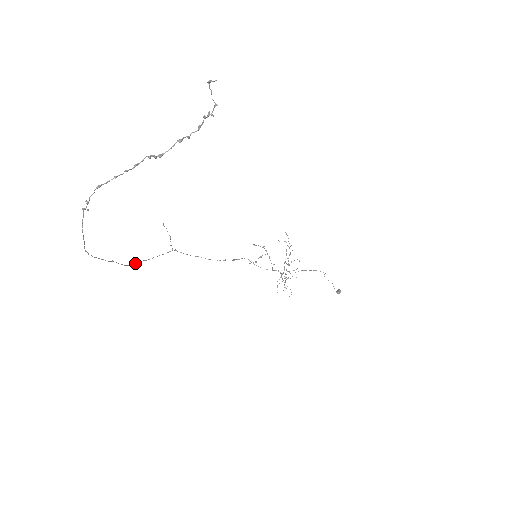
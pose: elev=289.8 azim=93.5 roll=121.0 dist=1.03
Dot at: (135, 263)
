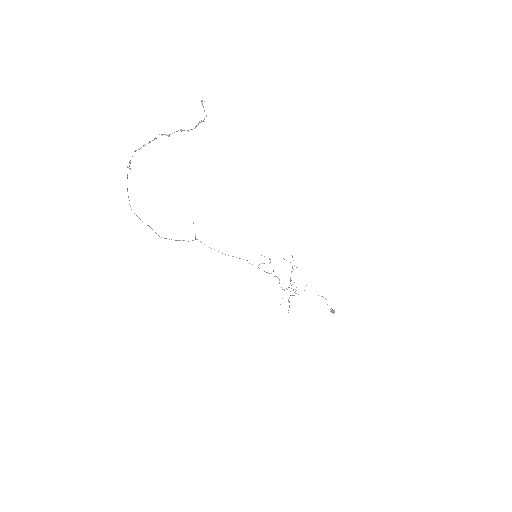
Dot at: (166, 238)
